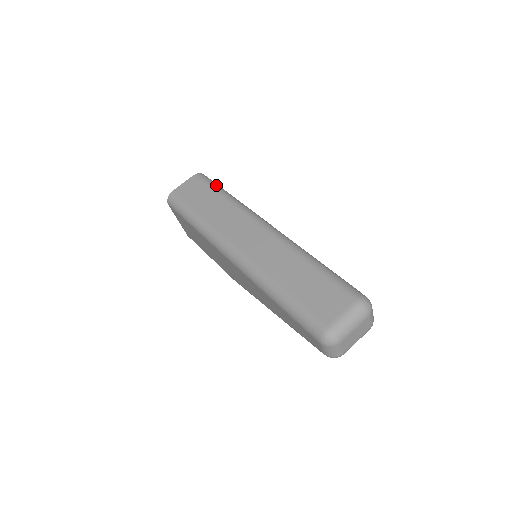
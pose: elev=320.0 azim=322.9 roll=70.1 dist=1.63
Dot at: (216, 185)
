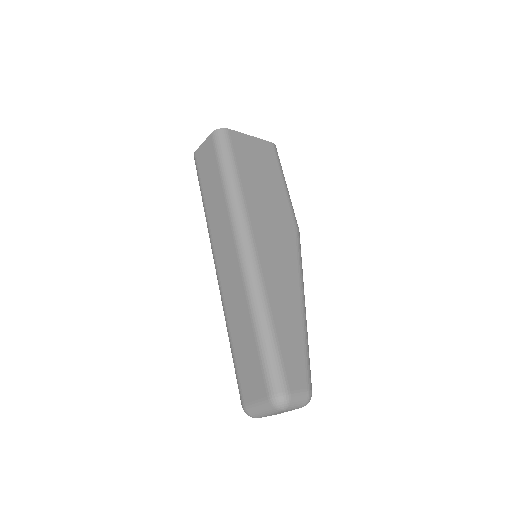
Dot at: (224, 158)
